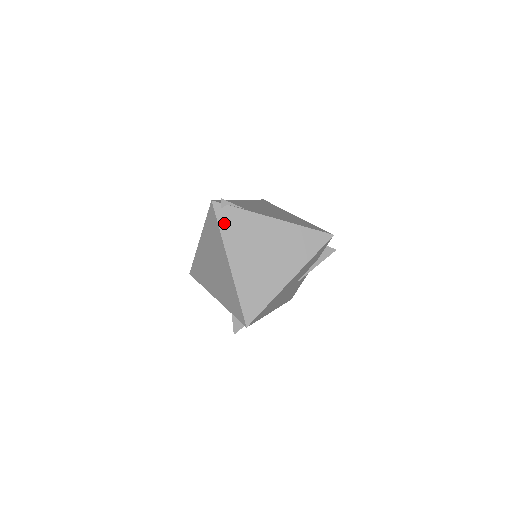
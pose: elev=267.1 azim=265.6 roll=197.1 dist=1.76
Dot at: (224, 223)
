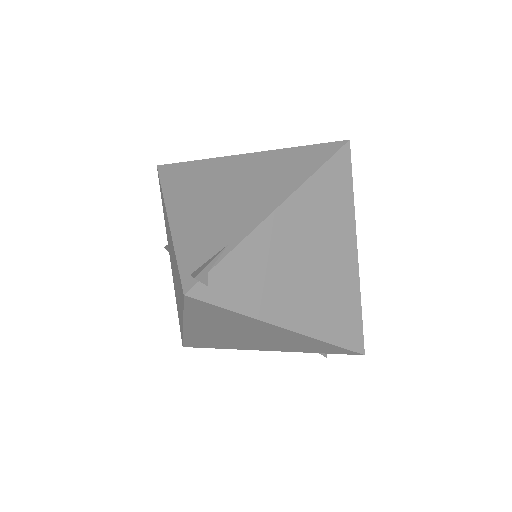
Dot at: (231, 298)
